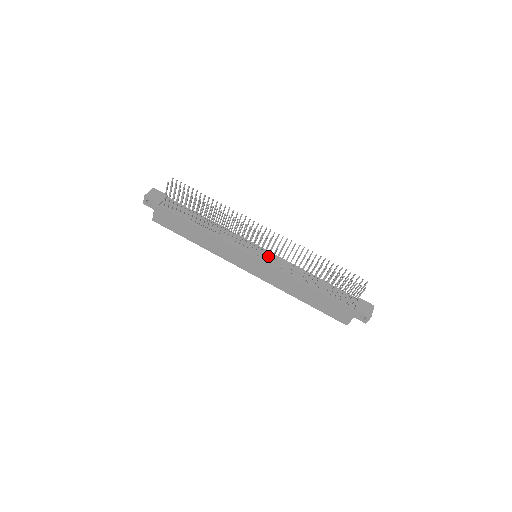
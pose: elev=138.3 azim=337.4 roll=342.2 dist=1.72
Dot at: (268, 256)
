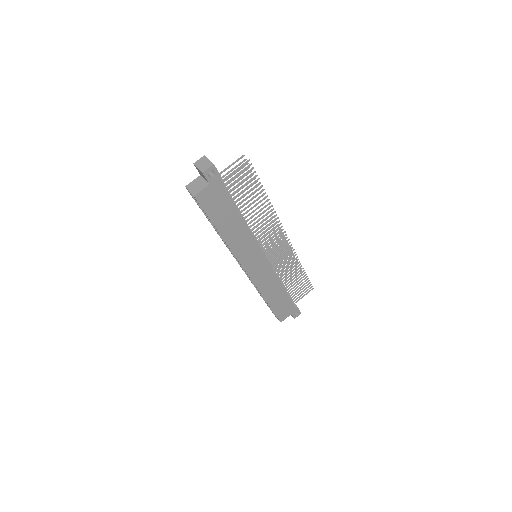
Dot at: occluded
